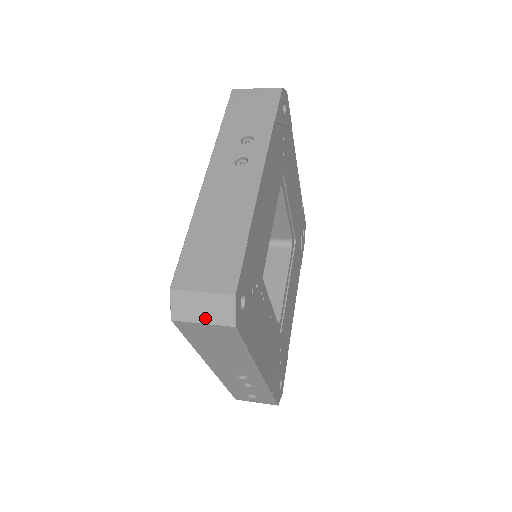
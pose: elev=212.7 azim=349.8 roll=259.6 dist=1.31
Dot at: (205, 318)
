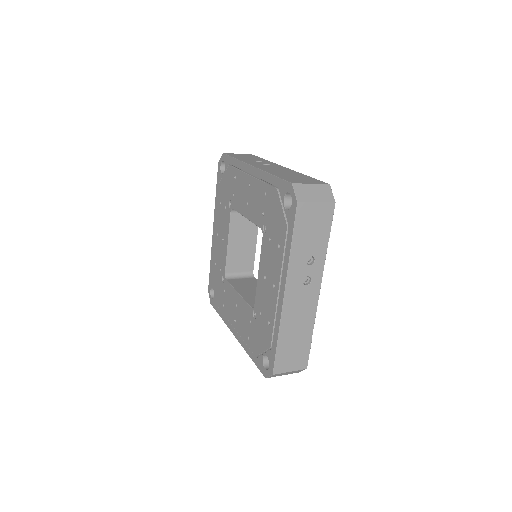
Dot at: occluded
